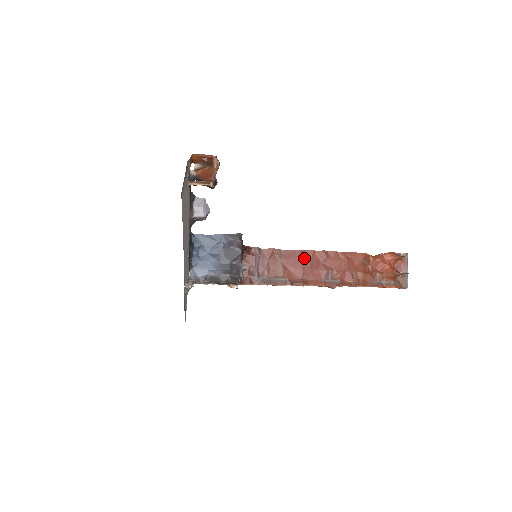
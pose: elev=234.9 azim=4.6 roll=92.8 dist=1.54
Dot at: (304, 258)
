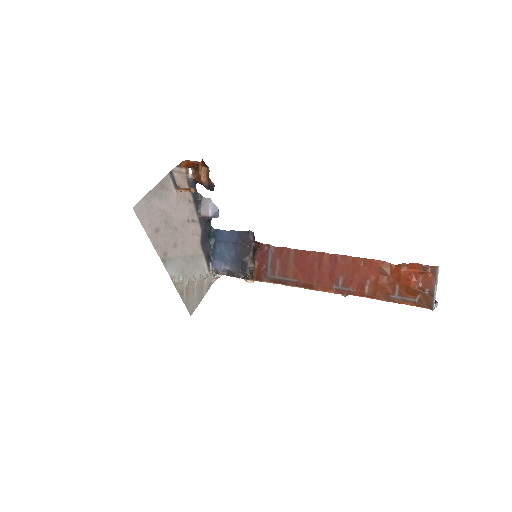
Dot at: (315, 260)
